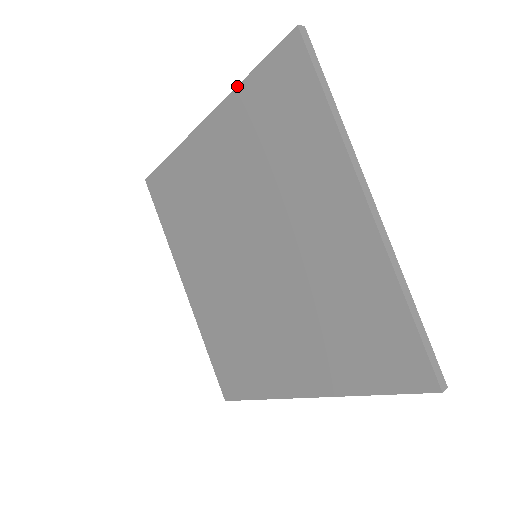
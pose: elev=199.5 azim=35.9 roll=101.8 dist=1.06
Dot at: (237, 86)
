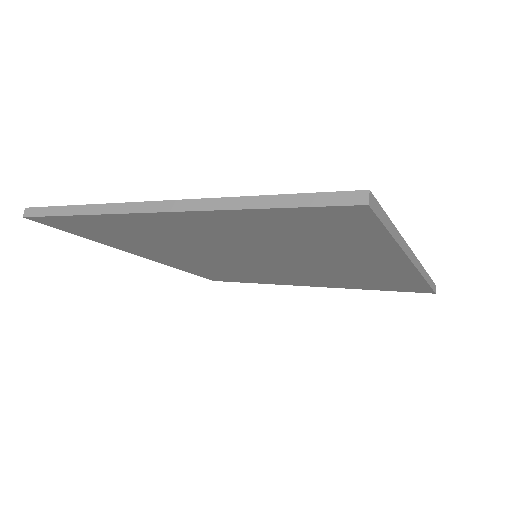
Dot at: (235, 210)
